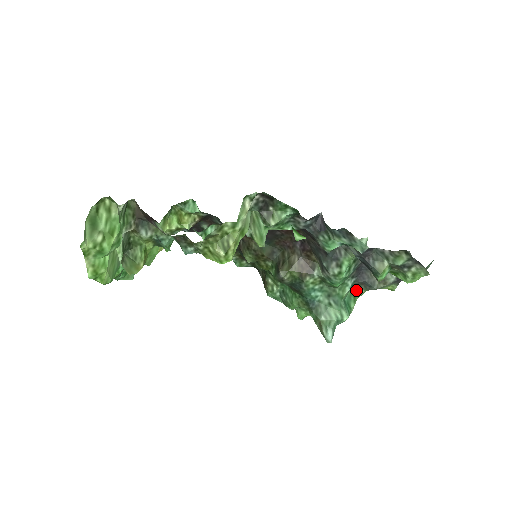
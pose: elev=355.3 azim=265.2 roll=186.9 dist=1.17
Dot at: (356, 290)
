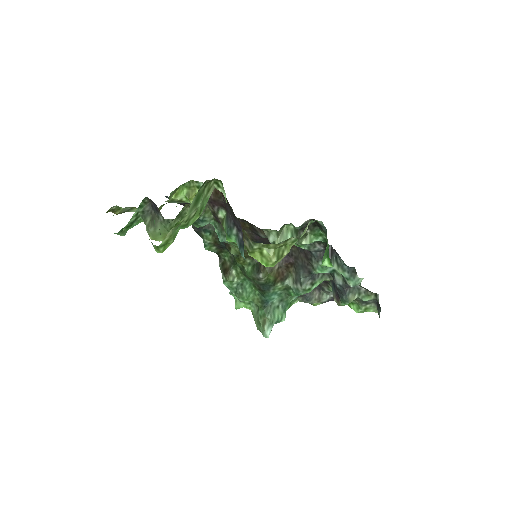
Dot at: (294, 299)
